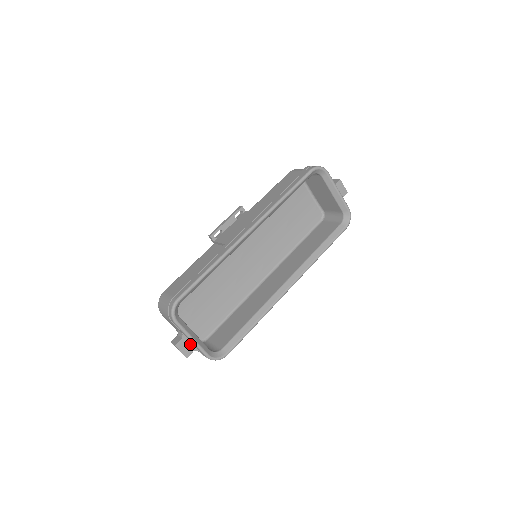
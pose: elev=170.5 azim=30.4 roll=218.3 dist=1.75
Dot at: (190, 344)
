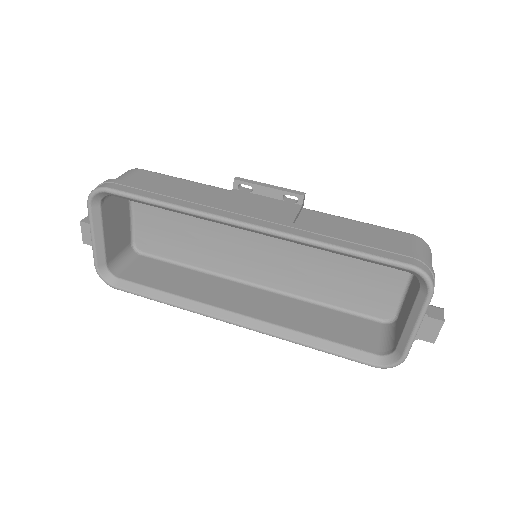
Dot at: occluded
